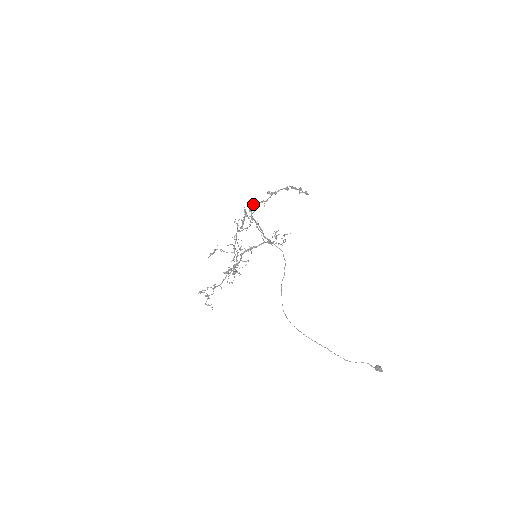
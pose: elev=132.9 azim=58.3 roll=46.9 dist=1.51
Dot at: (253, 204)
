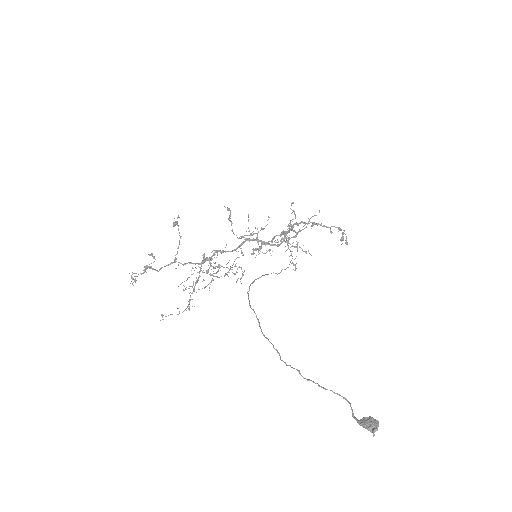
Dot at: (290, 230)
